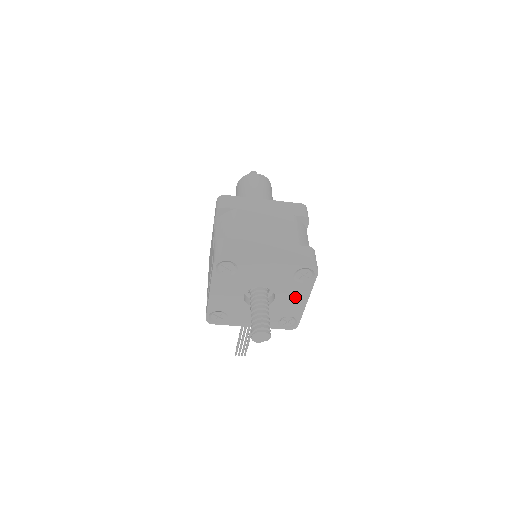
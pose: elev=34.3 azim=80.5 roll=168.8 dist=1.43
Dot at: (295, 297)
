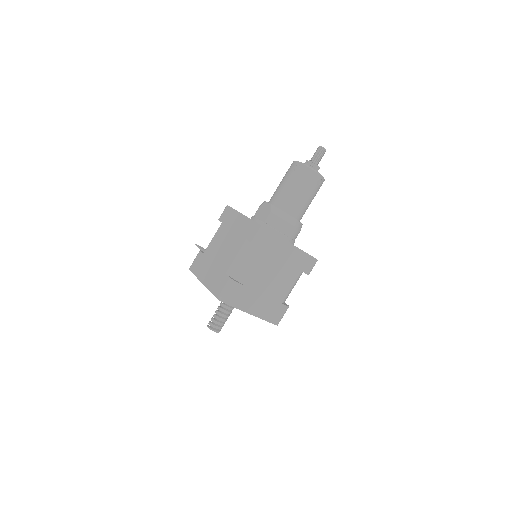
Dot at: occluded
